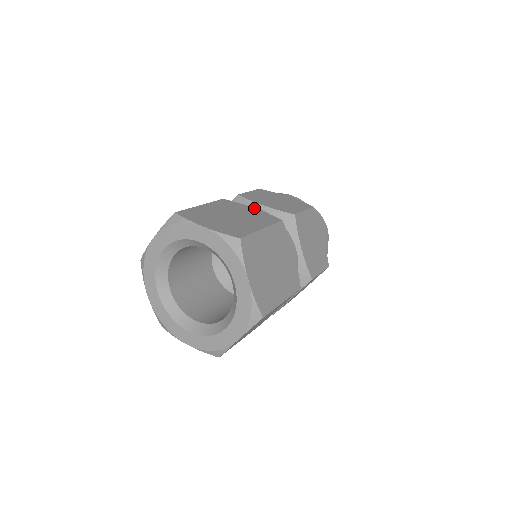
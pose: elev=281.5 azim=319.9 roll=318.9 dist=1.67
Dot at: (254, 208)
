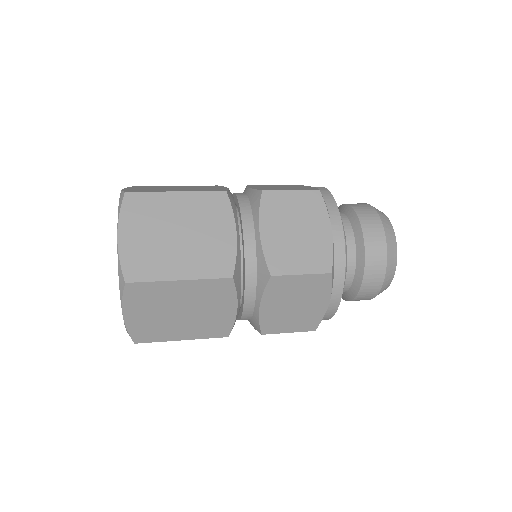
Dot at: (235, 233)
